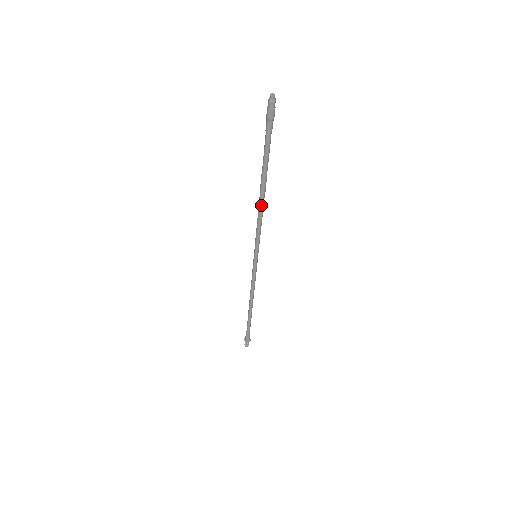
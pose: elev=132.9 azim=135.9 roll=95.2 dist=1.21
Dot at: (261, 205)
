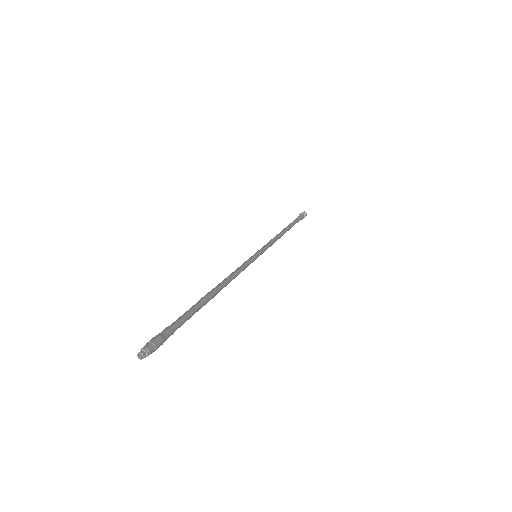
Dot at: occluded
